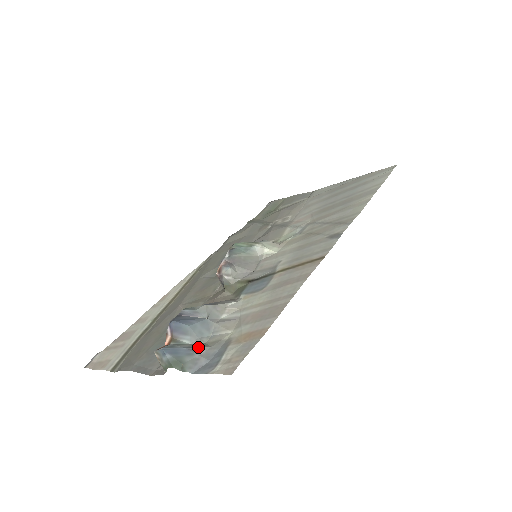
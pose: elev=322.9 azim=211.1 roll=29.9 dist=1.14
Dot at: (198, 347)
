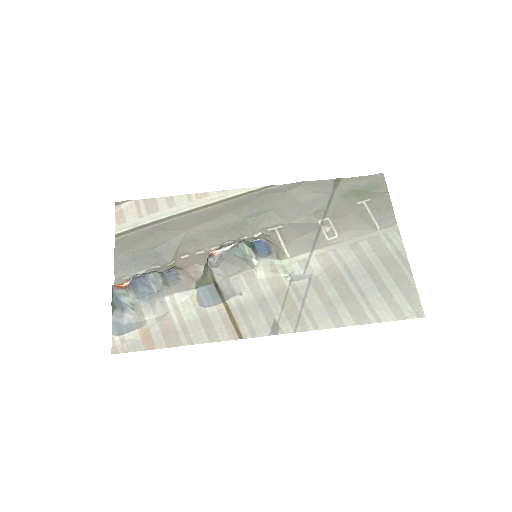
Dot at: (129, 309)
